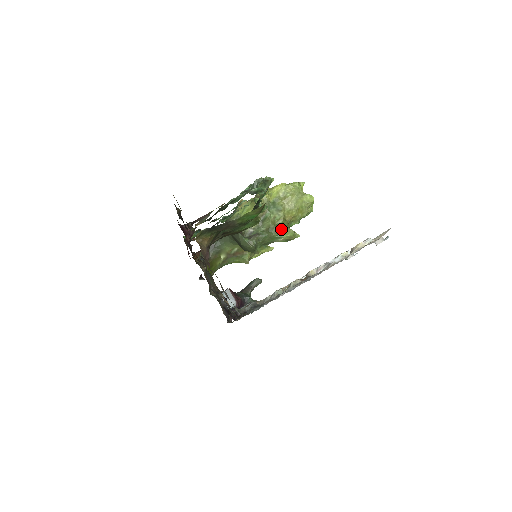
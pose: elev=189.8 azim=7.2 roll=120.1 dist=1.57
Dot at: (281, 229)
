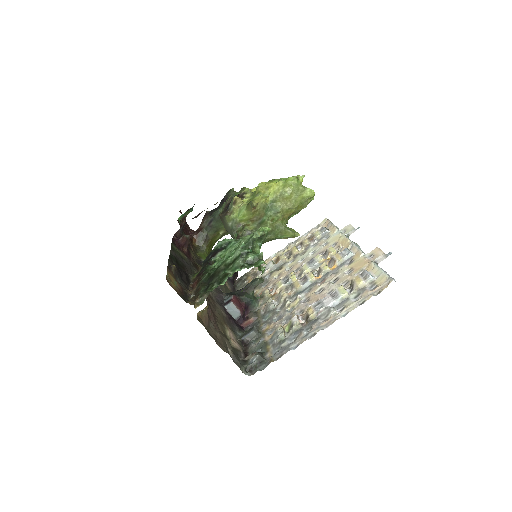
Dot at: (280, 230)
